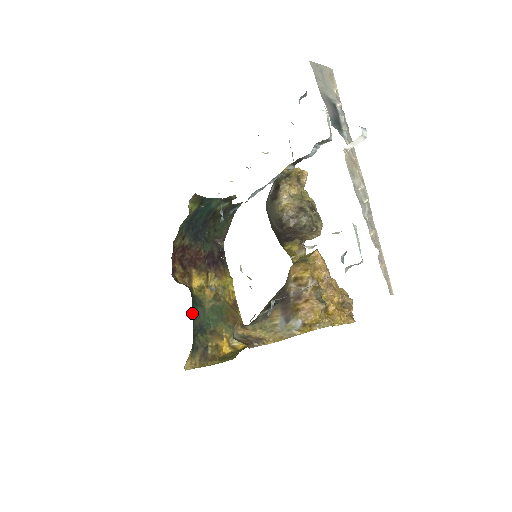
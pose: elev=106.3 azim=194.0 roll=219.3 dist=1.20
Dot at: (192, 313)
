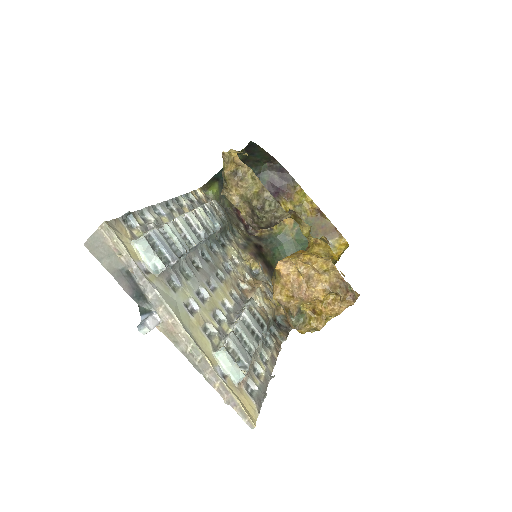
Dot at: (276, 261)
